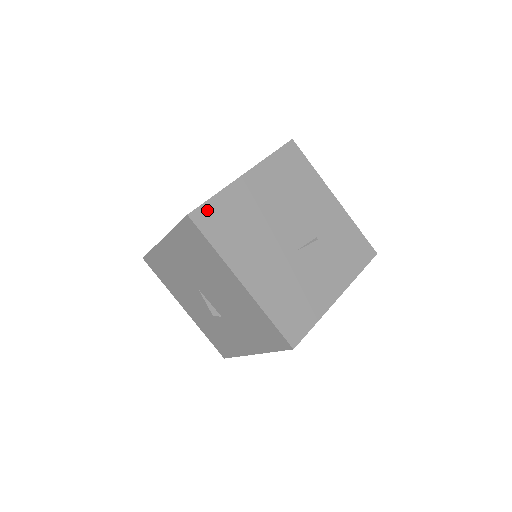
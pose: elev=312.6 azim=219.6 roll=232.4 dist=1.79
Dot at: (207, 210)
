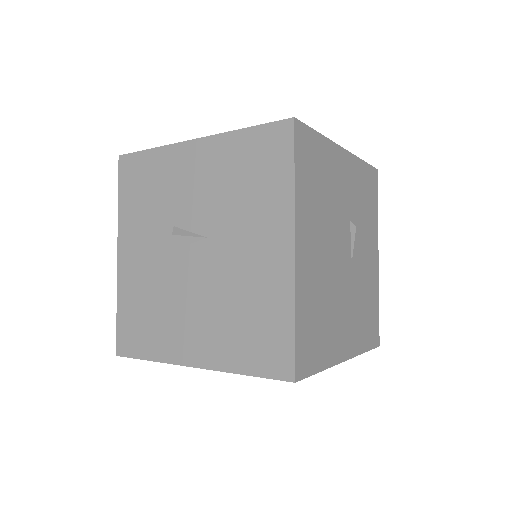
Dot at: (301, 348)
